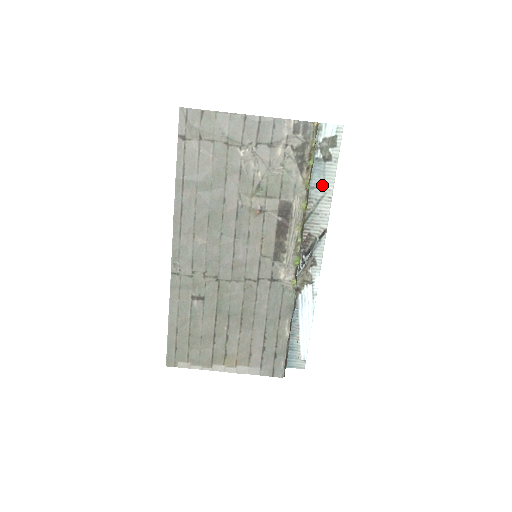
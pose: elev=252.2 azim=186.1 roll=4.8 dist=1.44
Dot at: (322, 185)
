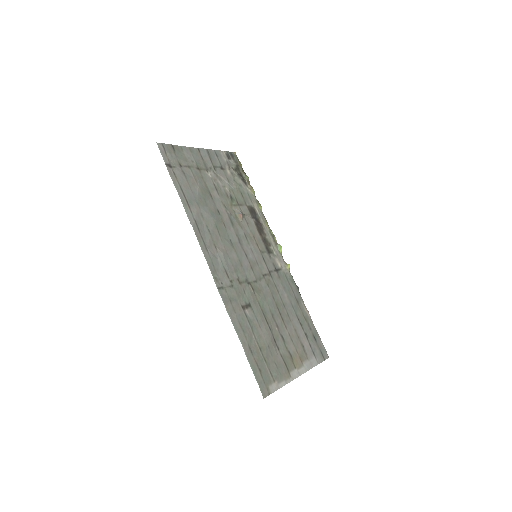
Dot at: occluded
